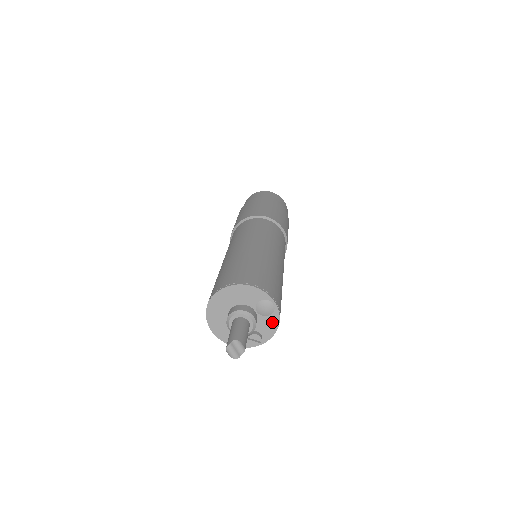
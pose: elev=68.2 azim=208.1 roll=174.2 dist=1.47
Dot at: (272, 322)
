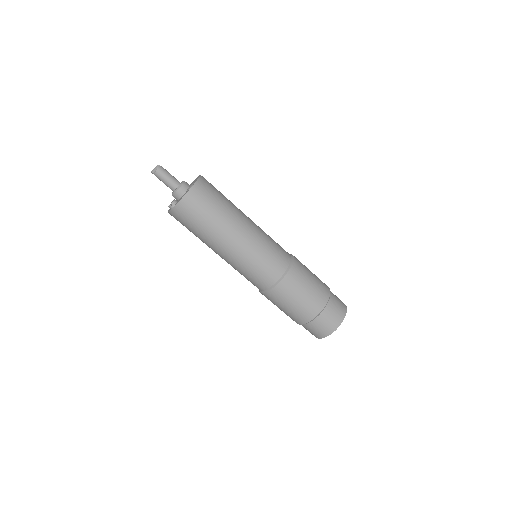
Dot at: (184, 196)
